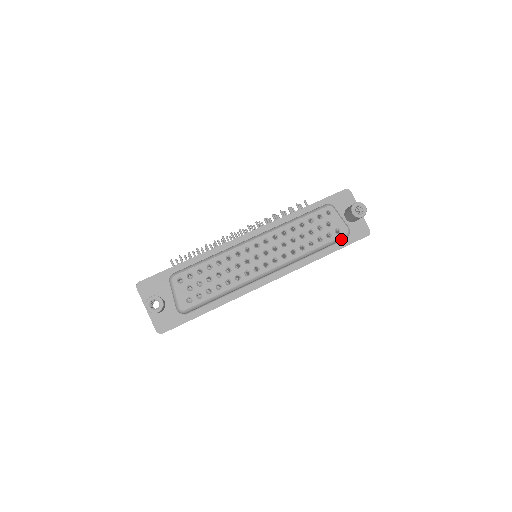
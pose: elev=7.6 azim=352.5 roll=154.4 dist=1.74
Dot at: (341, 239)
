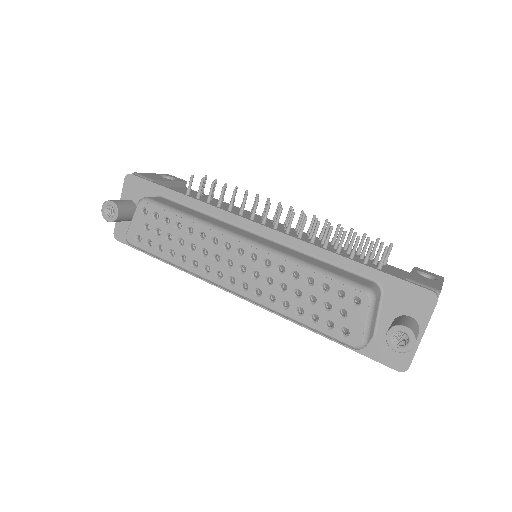
Dot at: (343, 343)
